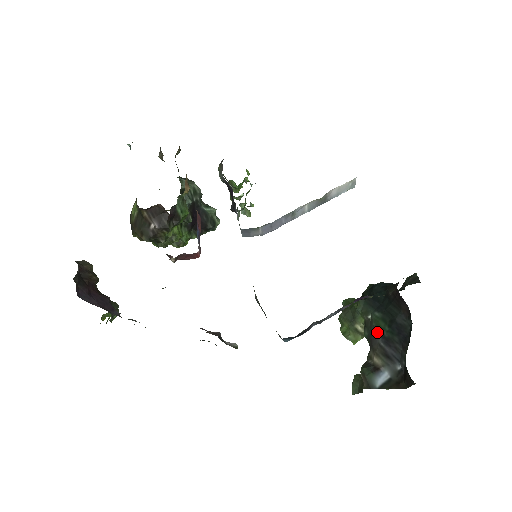
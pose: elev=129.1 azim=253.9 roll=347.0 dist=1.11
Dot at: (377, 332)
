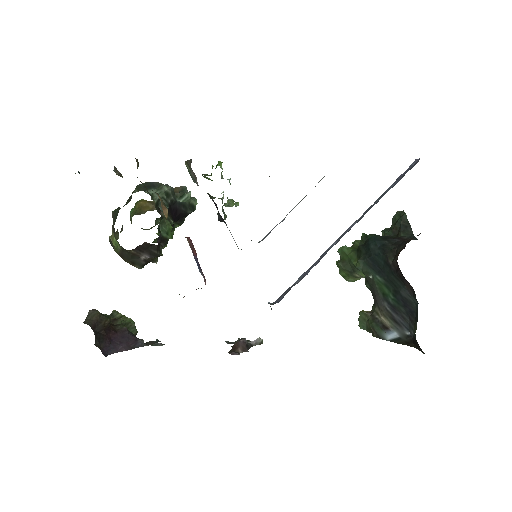
Dot at: (381, 295)
